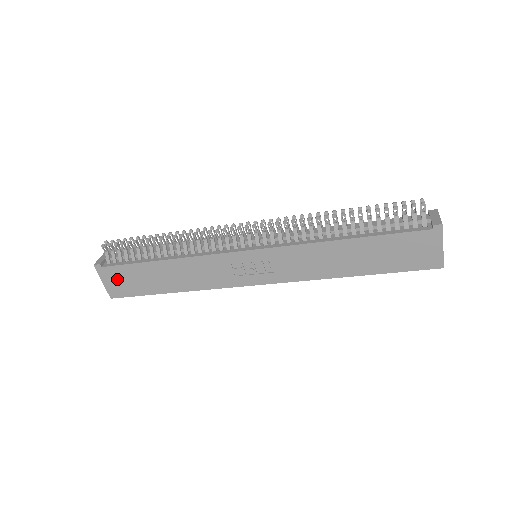
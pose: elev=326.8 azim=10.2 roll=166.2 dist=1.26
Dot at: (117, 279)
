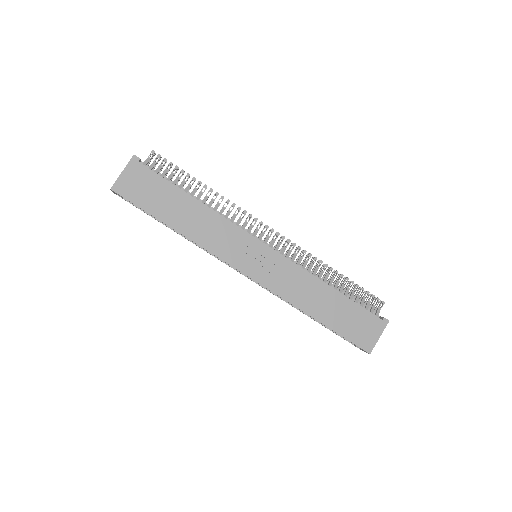
Dot at: (139, 180)
